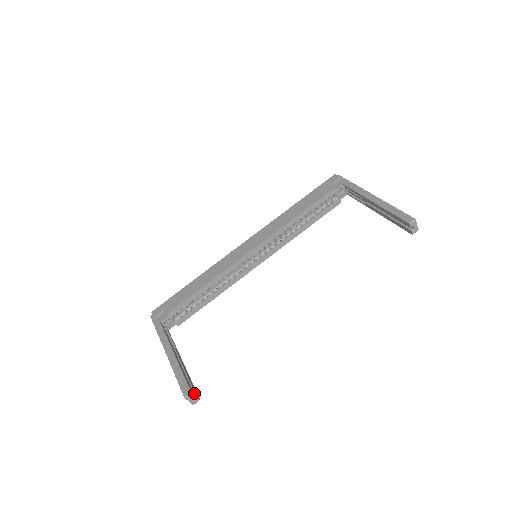
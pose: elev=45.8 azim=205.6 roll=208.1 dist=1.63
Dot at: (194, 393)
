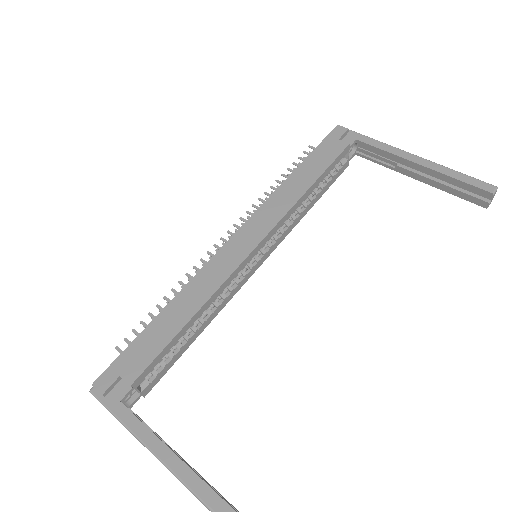
Dot at: out of frame
